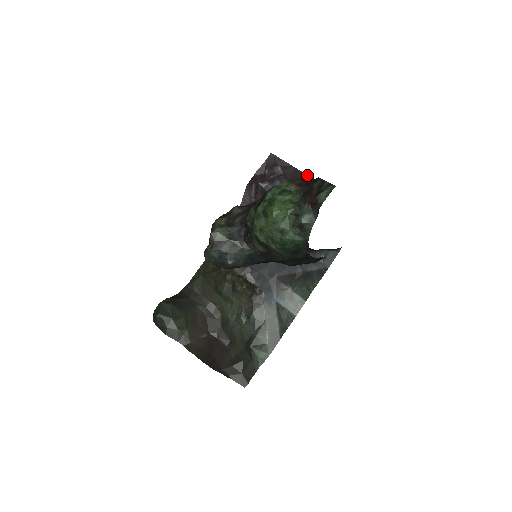
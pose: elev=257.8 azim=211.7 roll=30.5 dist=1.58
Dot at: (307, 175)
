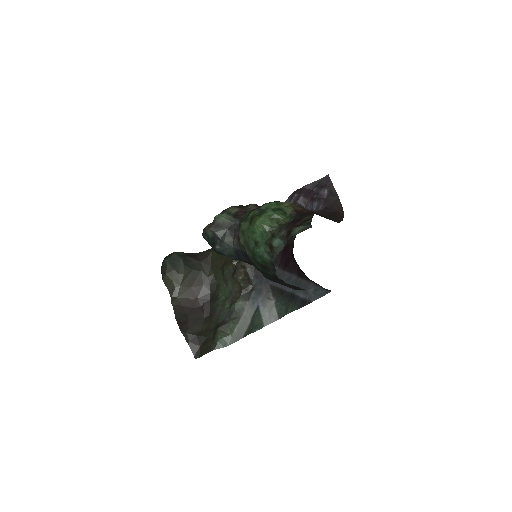
Dot at: occluded
